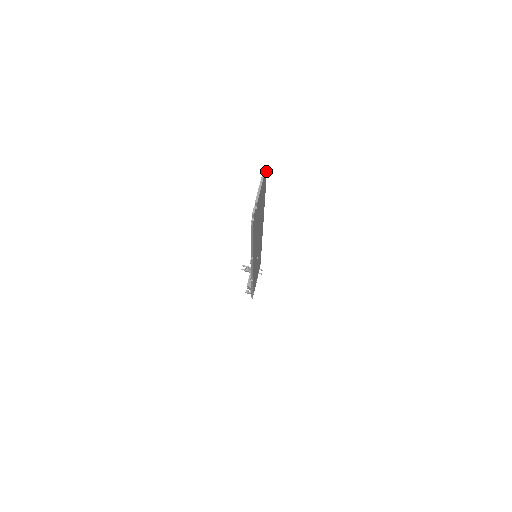
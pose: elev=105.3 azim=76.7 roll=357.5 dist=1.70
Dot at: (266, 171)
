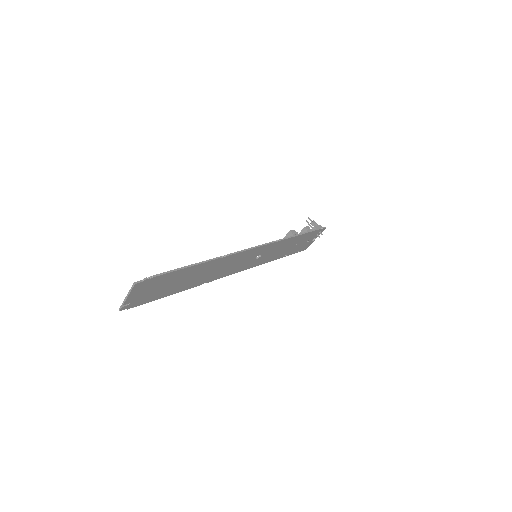
Dot at: (146, 280)
